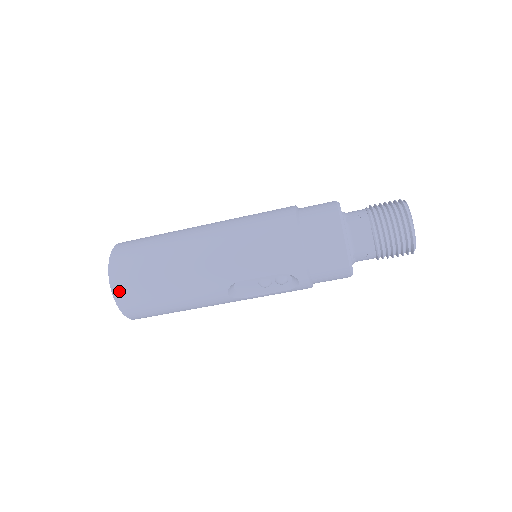
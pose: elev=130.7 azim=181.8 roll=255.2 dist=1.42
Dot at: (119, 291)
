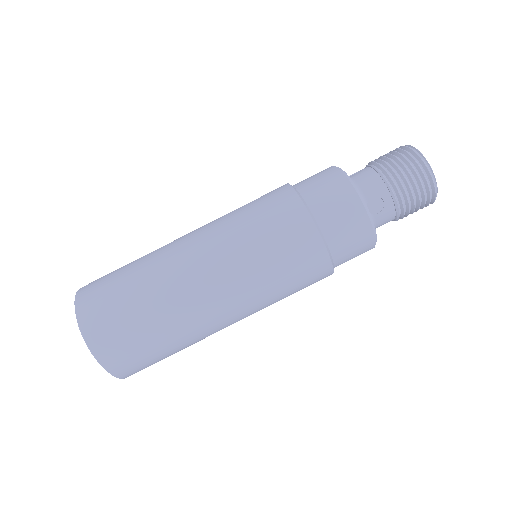
Dot at: (129, 374)
